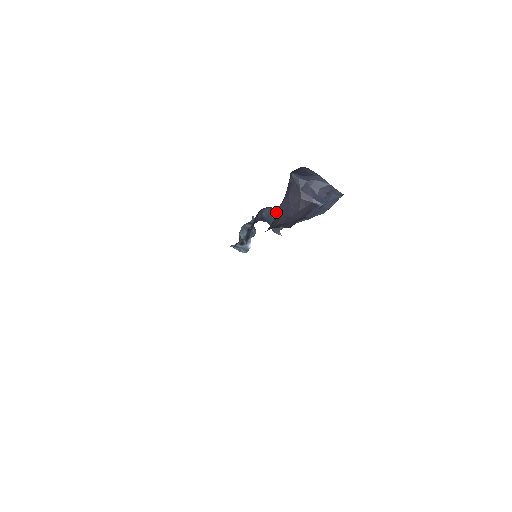
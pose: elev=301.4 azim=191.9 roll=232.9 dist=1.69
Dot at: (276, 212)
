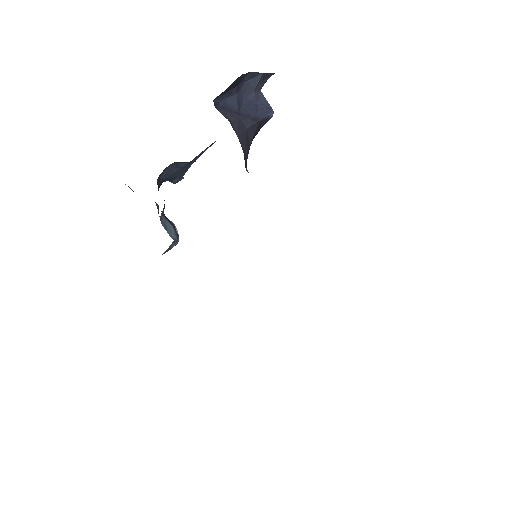
Dot at: (182, 162)
